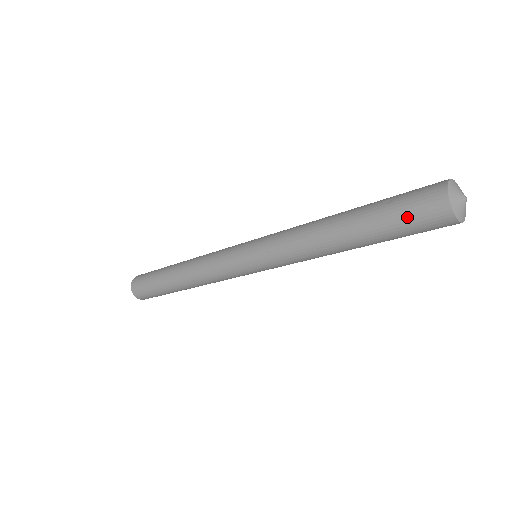
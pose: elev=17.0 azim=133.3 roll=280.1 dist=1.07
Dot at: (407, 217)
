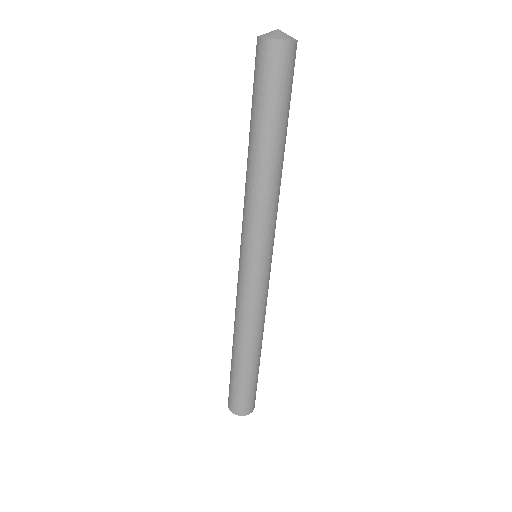
Dot at: (266, 82)
